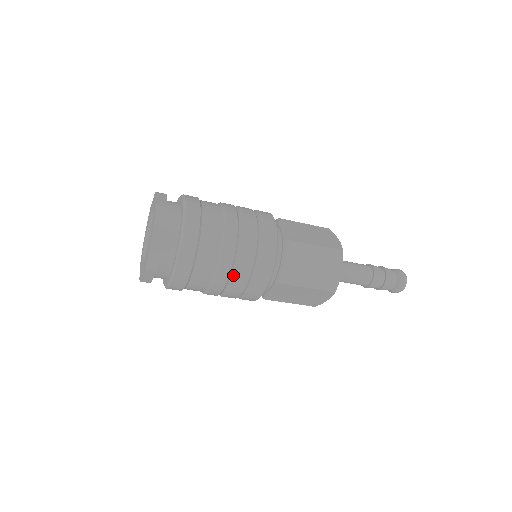
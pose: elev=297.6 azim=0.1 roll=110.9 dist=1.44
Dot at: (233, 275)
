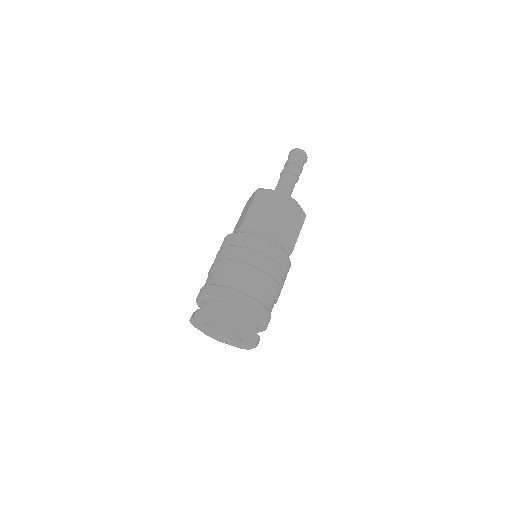
Dot at: (280, 286)
